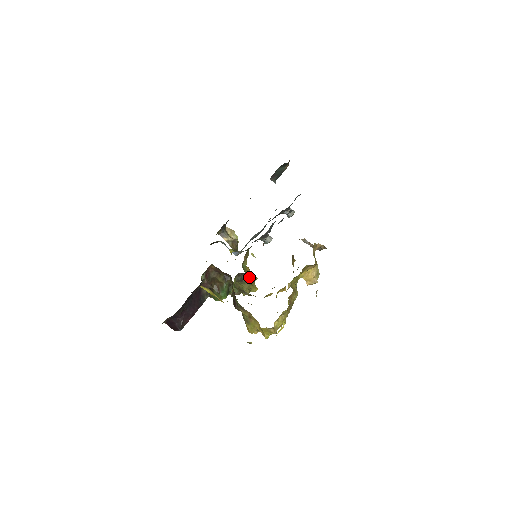
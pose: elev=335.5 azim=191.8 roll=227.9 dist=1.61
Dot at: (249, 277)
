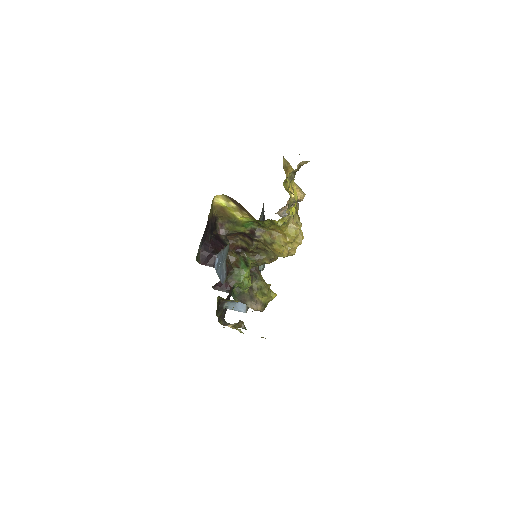
Dot at: (261, 275)
